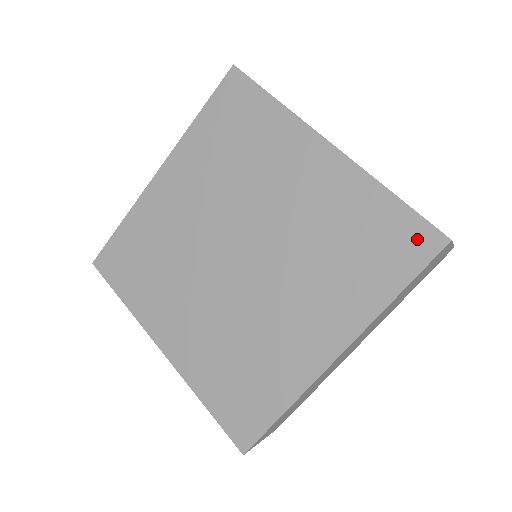
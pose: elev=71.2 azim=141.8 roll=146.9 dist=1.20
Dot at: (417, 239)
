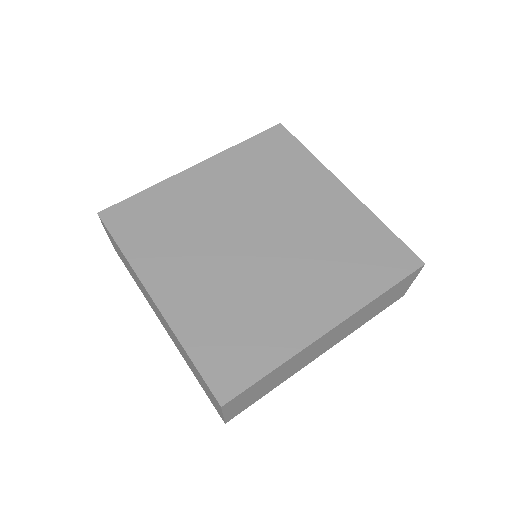
Dot at: (402, 258)
